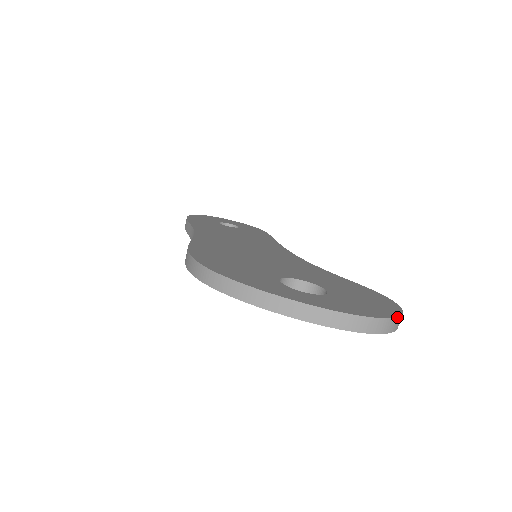
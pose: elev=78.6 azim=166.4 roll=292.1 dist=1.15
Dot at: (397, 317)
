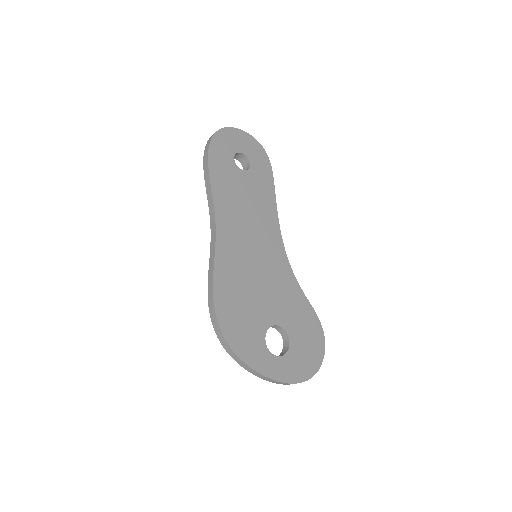
Dot at: occluded
